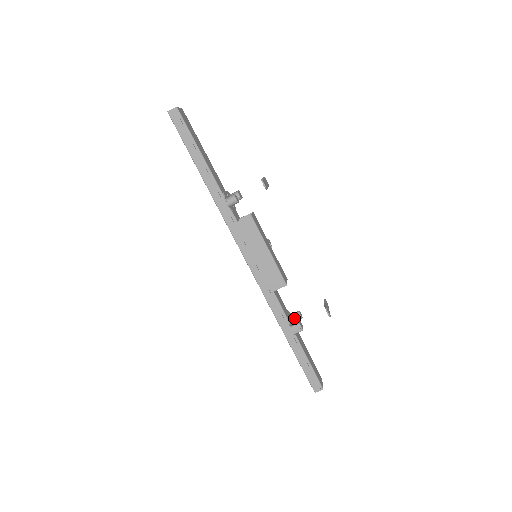
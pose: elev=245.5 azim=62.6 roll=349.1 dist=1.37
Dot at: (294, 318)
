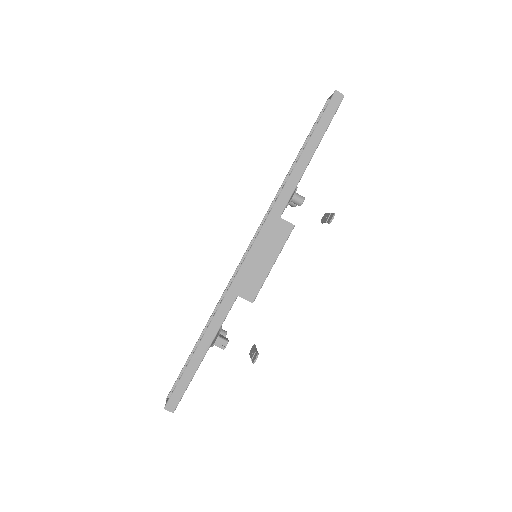
Dot at: occluded
